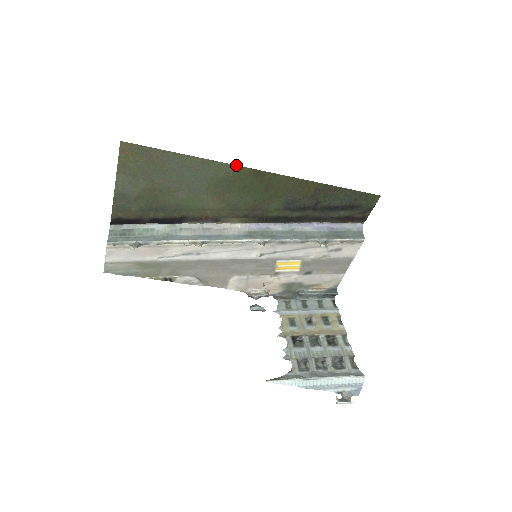
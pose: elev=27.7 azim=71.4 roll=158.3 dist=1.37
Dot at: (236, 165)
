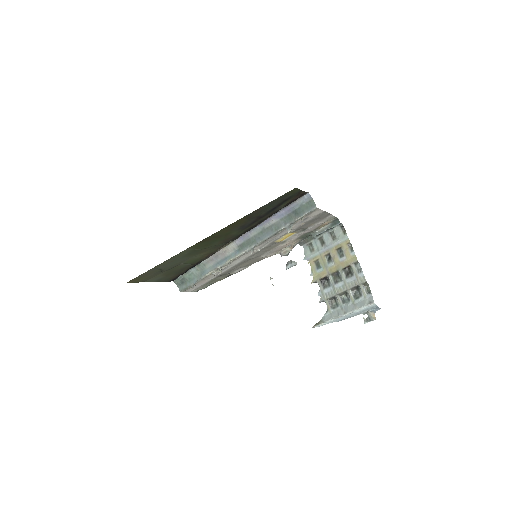
Dot at: (186, 249)
